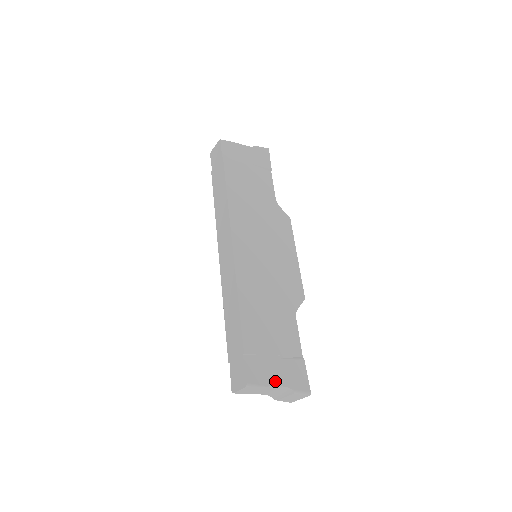
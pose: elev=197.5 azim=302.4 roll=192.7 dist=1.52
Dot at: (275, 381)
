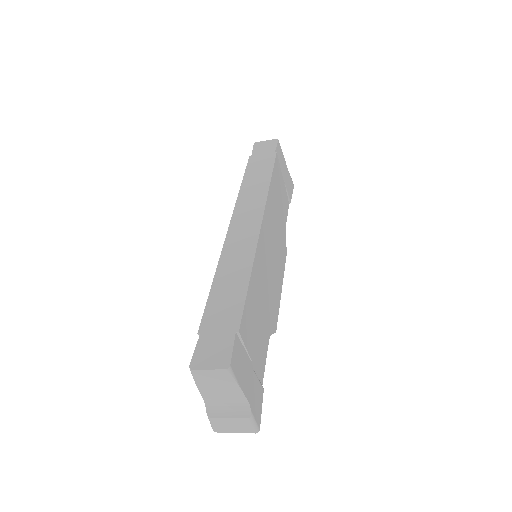
Dot at: (245, 388)
